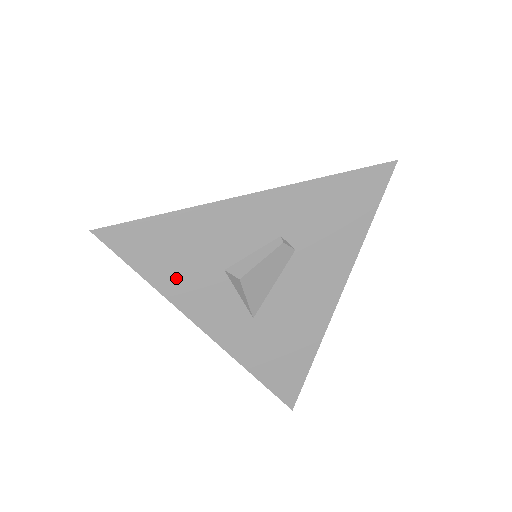
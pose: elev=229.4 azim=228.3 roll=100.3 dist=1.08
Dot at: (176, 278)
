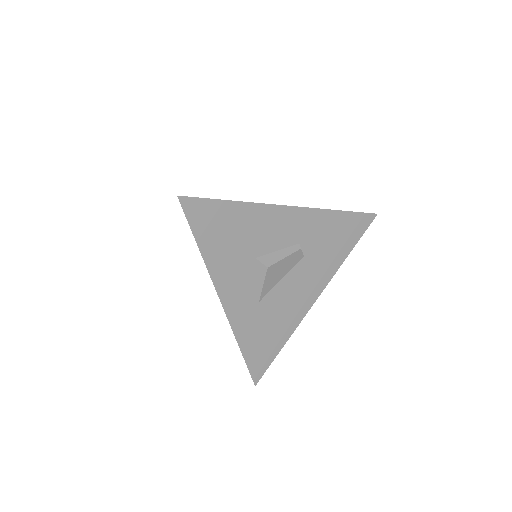
Dot at: (221, 254)
